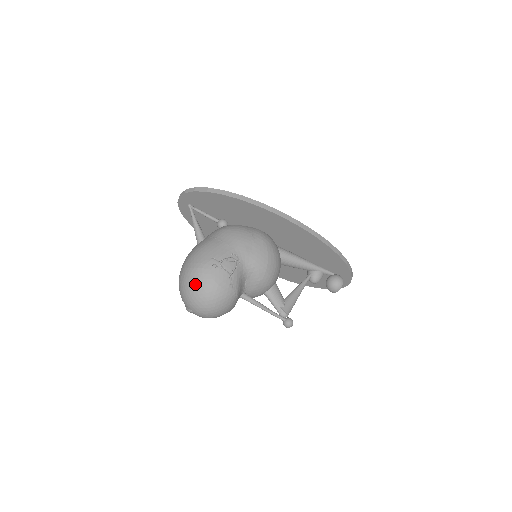
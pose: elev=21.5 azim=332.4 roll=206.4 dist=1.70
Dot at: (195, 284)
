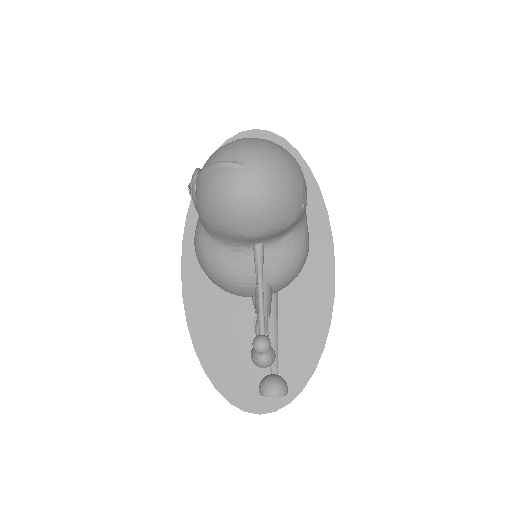
Dot at: (283, 151)
